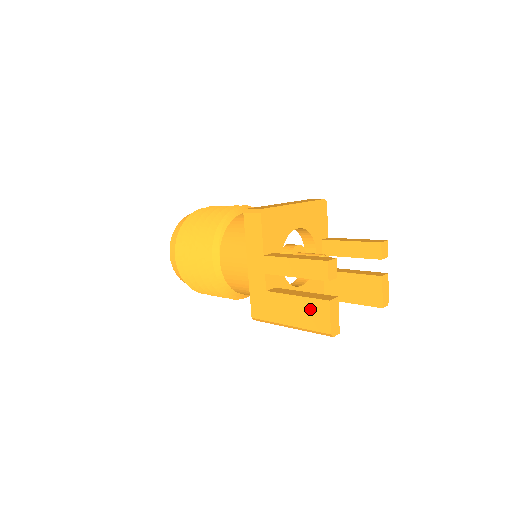
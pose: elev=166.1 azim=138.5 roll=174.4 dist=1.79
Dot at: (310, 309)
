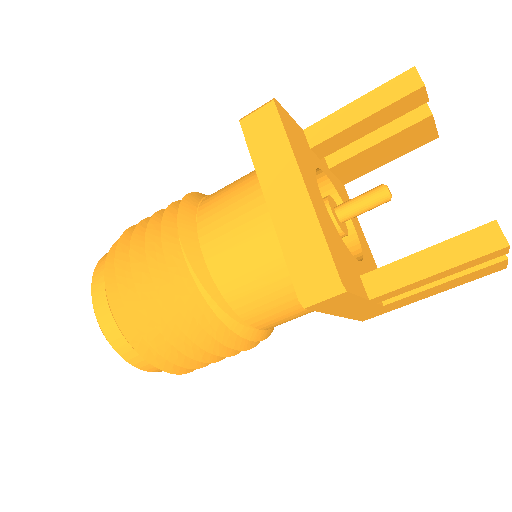
Dot at: (470, 277)
